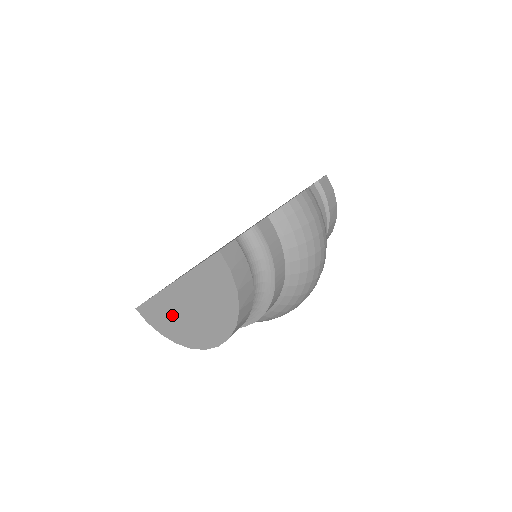
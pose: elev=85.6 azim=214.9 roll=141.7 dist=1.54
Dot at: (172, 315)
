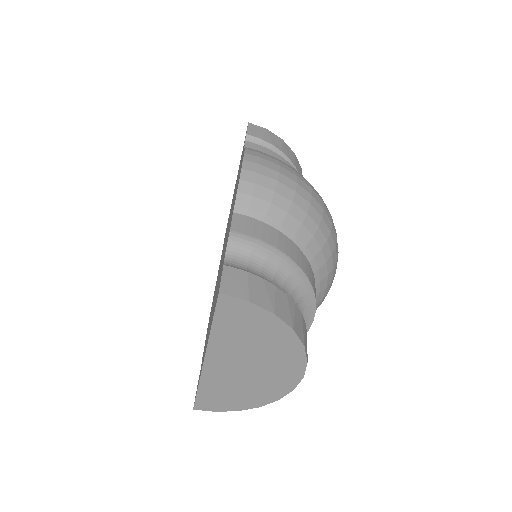
Dot at: (232, 387)
